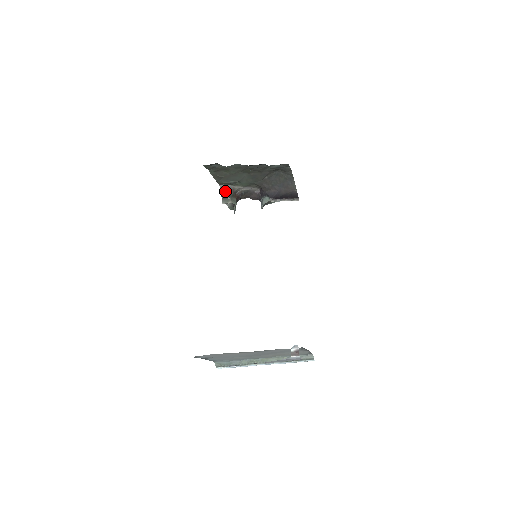
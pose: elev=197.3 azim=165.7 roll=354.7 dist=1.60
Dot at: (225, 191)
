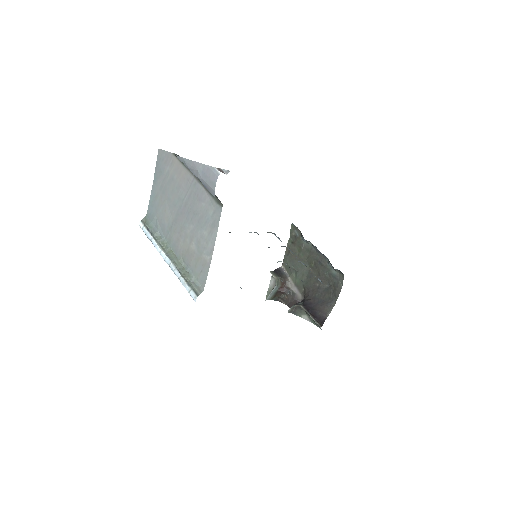
Dot at: (281, 272)
